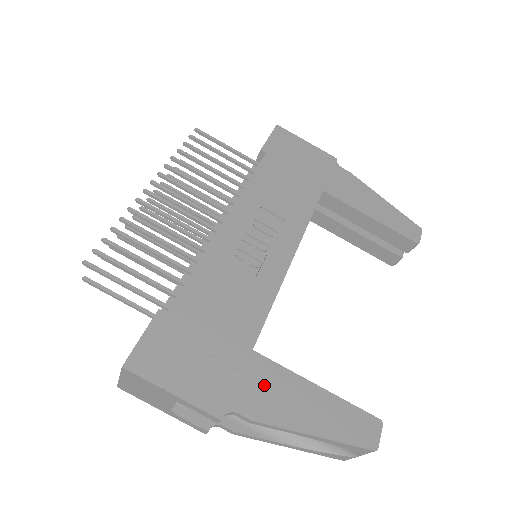
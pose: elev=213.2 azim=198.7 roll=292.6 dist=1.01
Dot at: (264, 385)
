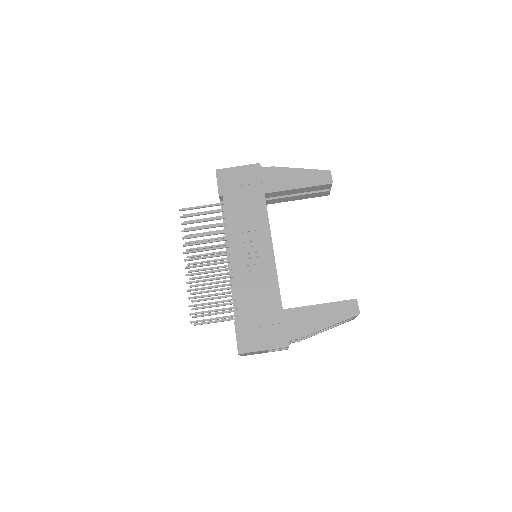
Dot at: (297, 321)
